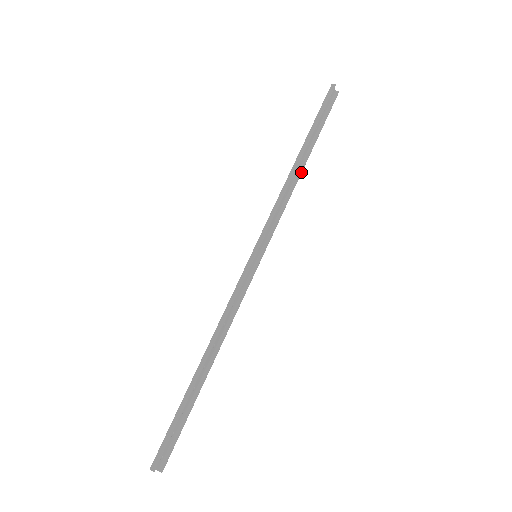
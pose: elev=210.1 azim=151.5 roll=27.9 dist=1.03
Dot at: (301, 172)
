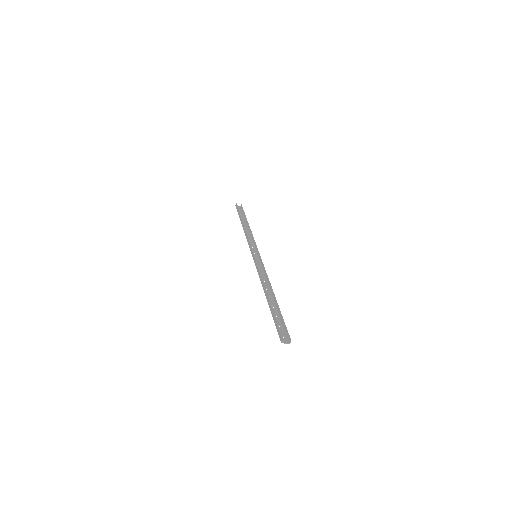
Dot at: (249, 227)
